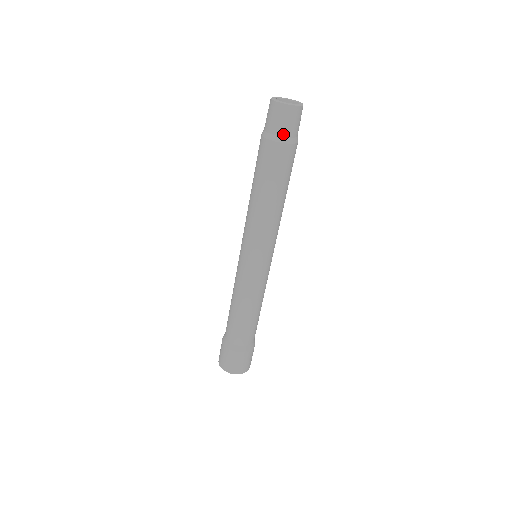
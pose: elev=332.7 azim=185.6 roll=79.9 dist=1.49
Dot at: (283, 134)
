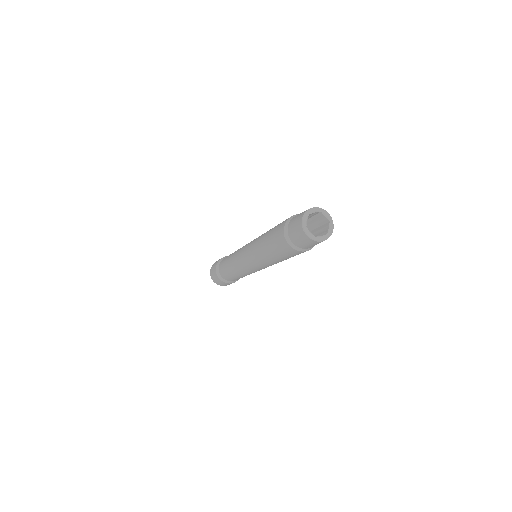
Dot at: (290, 237)
